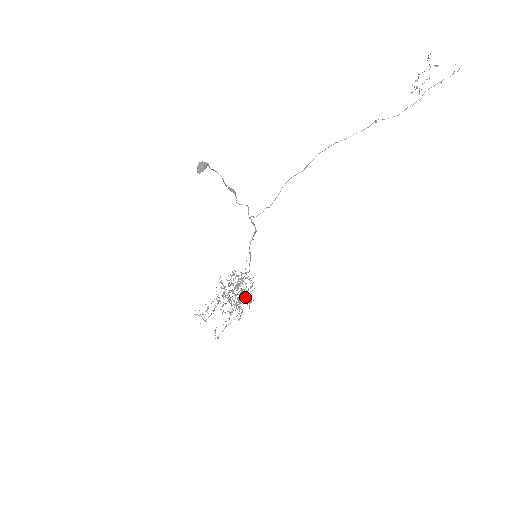
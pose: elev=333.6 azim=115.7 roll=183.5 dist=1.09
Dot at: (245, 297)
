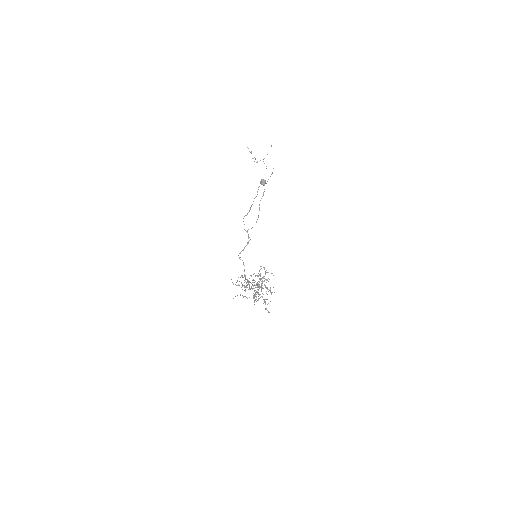
Dot at: occluded
